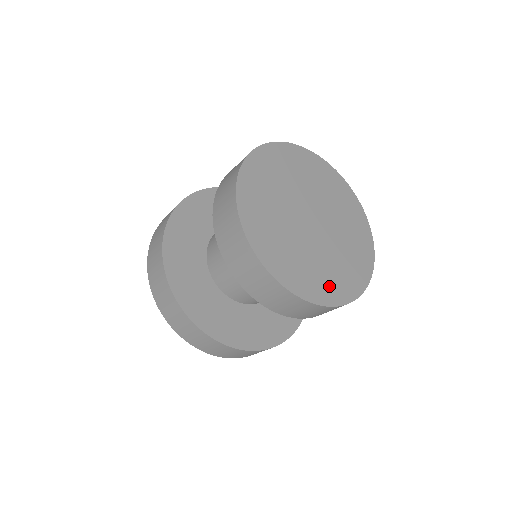
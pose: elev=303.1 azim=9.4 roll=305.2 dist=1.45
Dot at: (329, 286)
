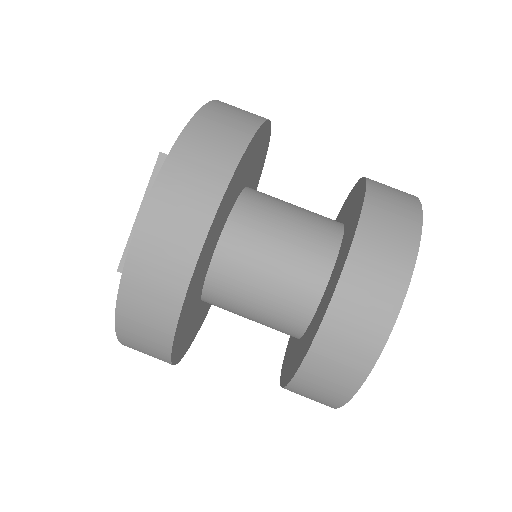
Dot at: occluded
